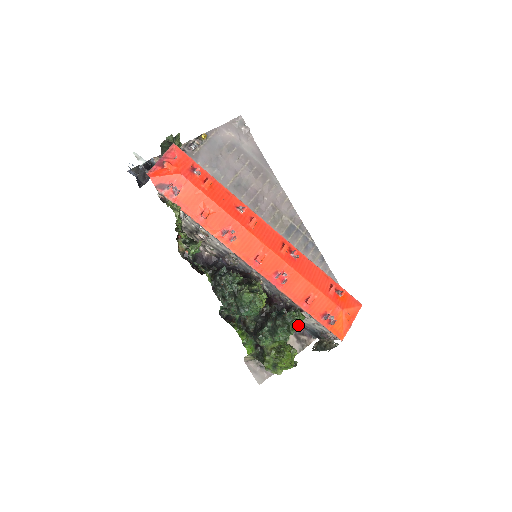
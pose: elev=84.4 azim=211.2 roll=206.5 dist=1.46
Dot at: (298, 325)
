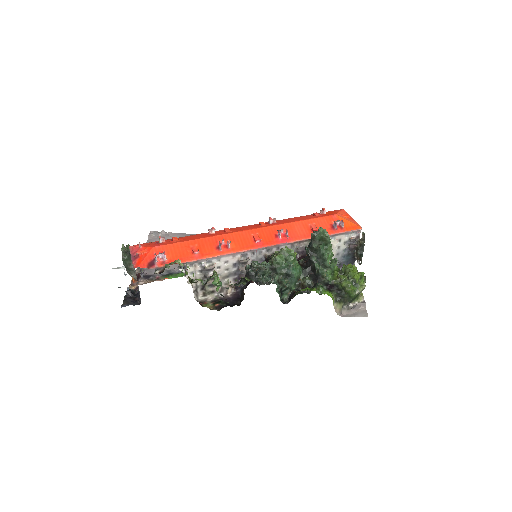
Dot at: (325, 230)
